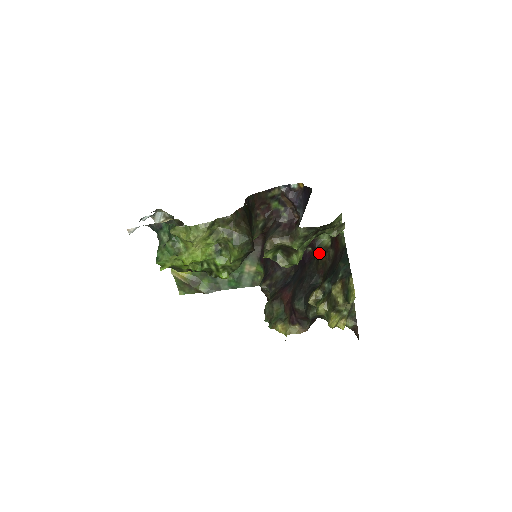
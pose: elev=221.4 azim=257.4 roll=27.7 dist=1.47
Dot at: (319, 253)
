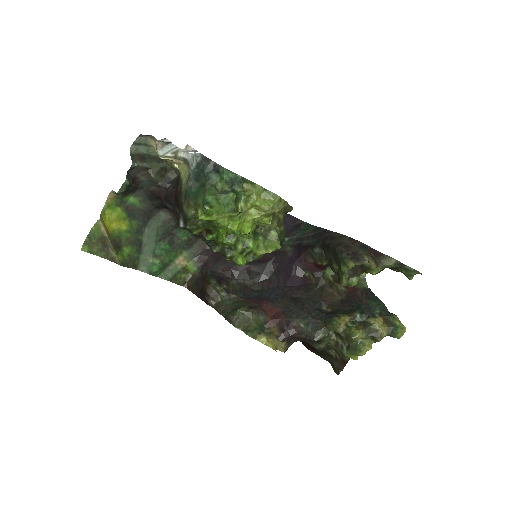
Dot at: (324, 283)
